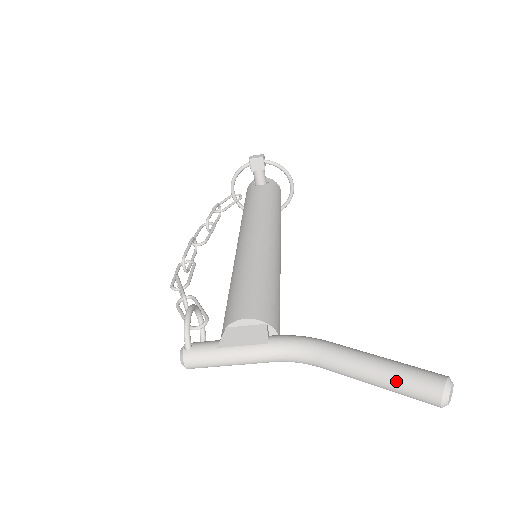
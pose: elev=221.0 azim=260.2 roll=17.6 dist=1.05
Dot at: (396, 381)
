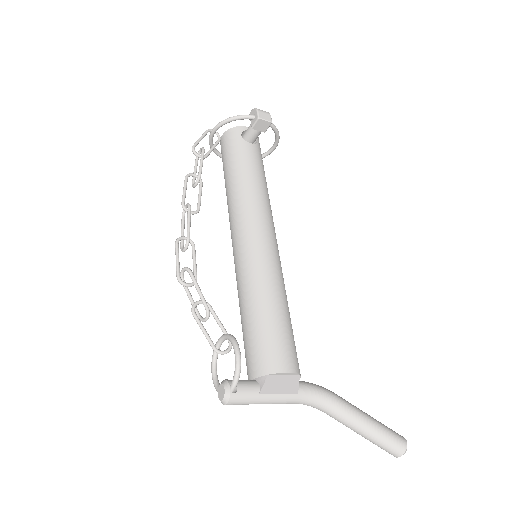
Dot at: (379, 440)
